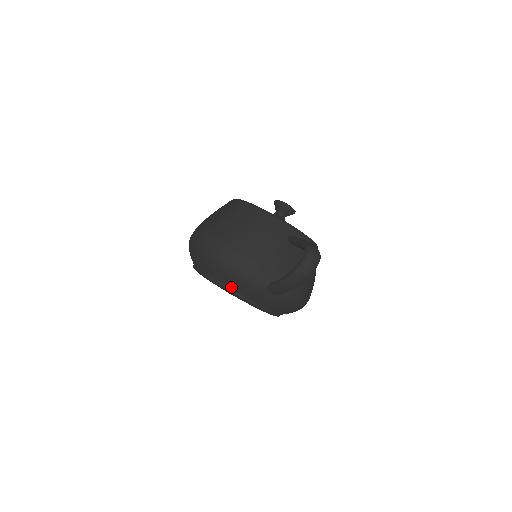
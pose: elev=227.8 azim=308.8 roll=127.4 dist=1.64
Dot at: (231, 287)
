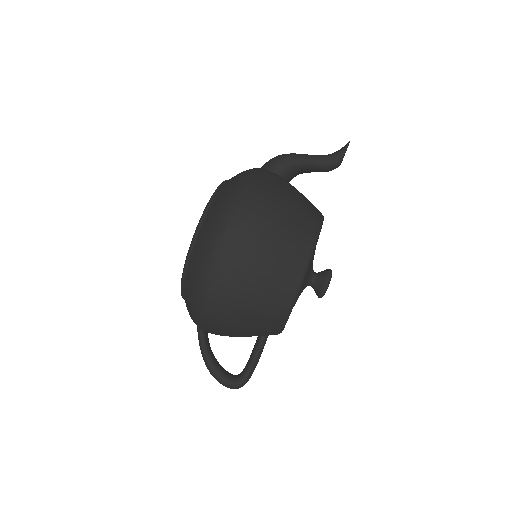
Dot at: (184, 294)
